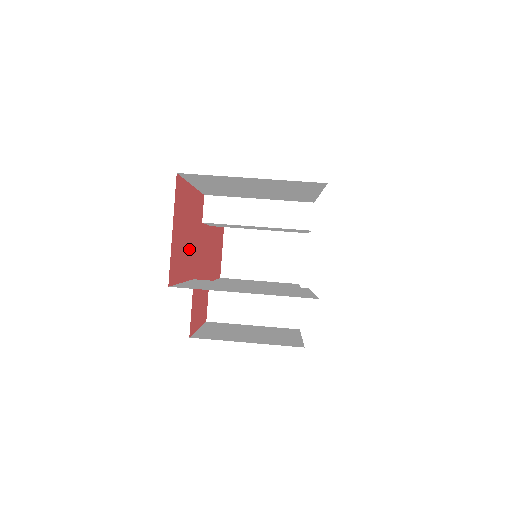
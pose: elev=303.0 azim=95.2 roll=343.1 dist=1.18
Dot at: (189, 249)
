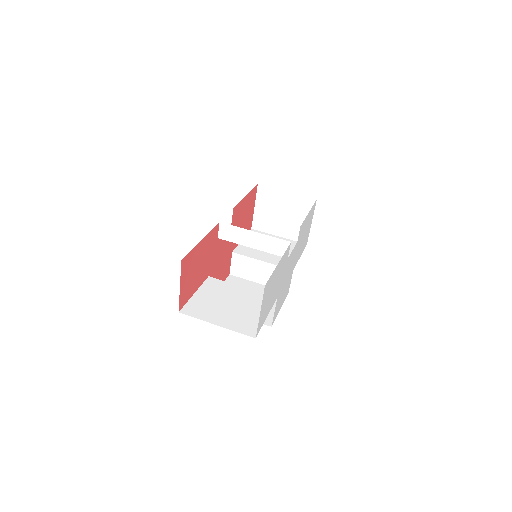
Dot at: (201, 270)
